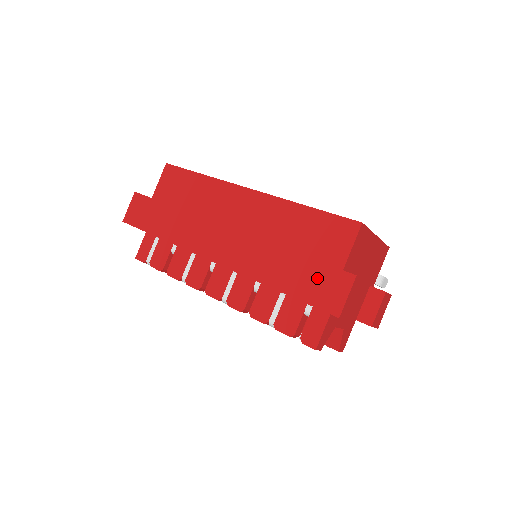
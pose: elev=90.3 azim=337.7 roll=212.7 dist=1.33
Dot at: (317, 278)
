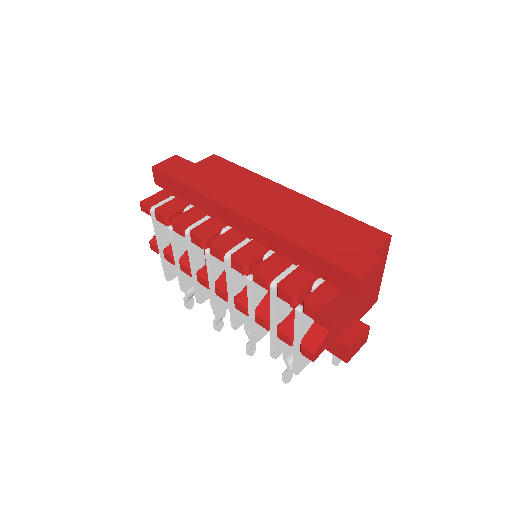
Dot at: (347, 250)
